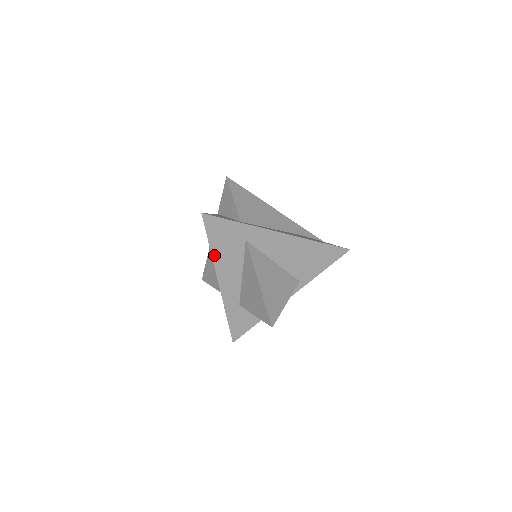
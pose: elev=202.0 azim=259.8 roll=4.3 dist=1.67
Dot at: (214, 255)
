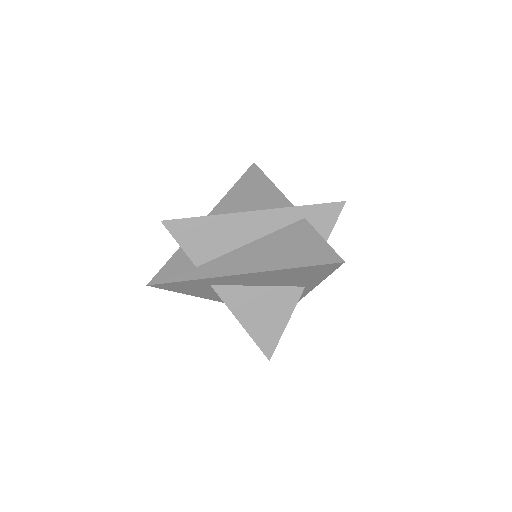
Dot at: (194, 295)
